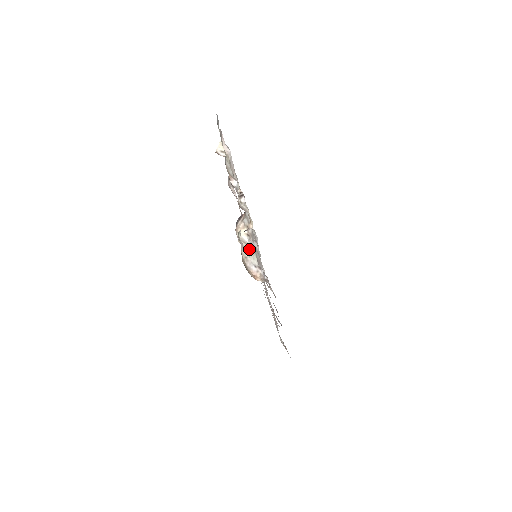
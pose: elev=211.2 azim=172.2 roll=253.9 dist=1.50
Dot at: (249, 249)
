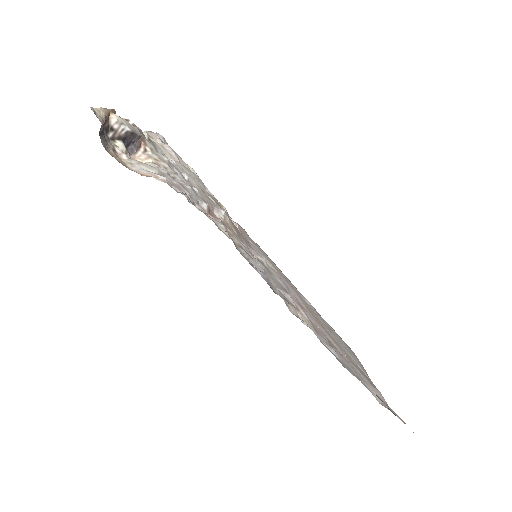
Dot at: (144, 164)
